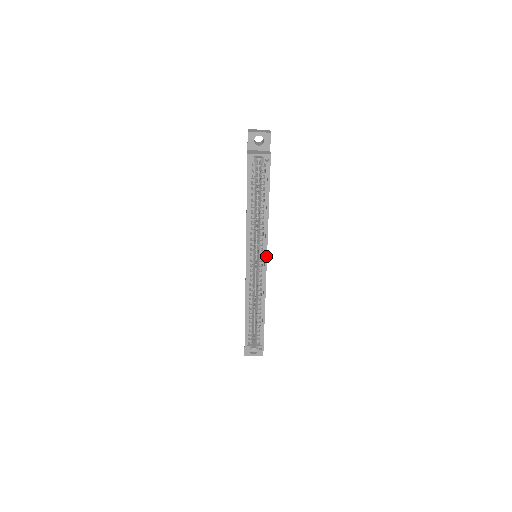
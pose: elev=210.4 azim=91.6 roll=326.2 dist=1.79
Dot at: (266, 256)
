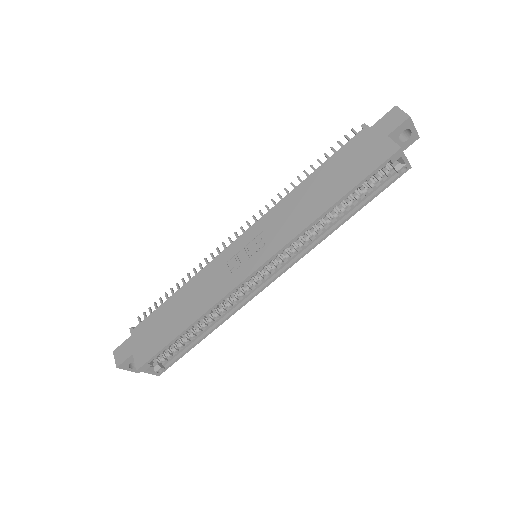
Dot at: (284, 271)
